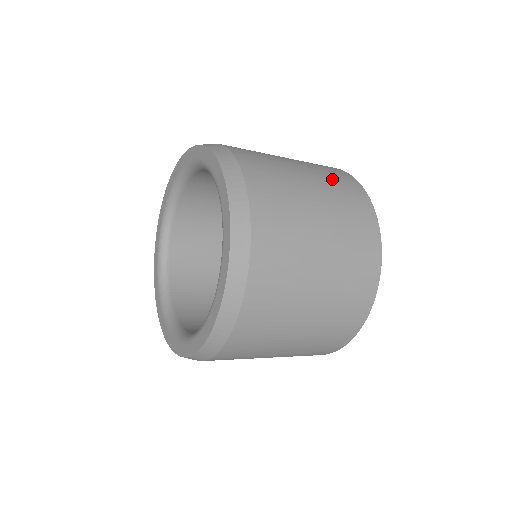
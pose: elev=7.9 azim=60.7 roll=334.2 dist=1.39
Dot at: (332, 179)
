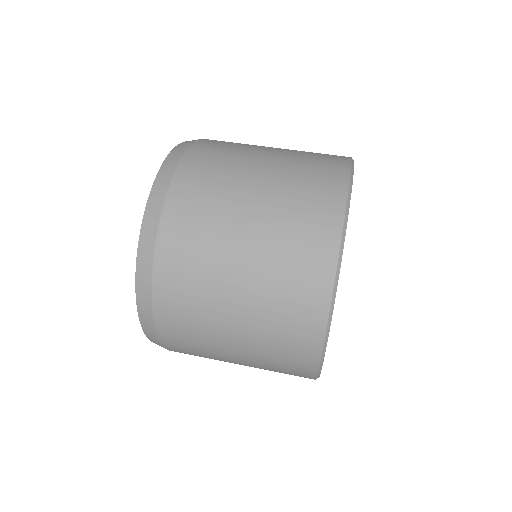
Dot at: (275, 343)
